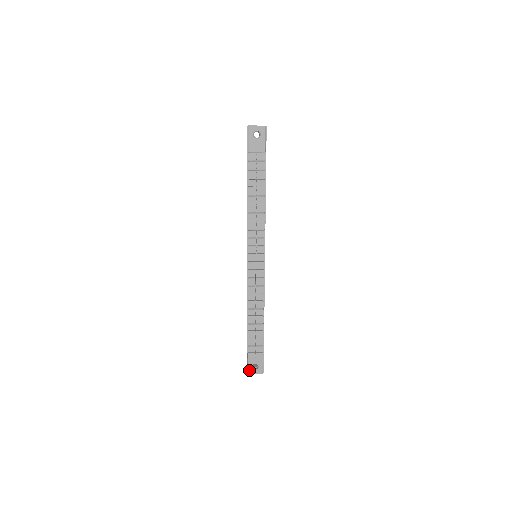
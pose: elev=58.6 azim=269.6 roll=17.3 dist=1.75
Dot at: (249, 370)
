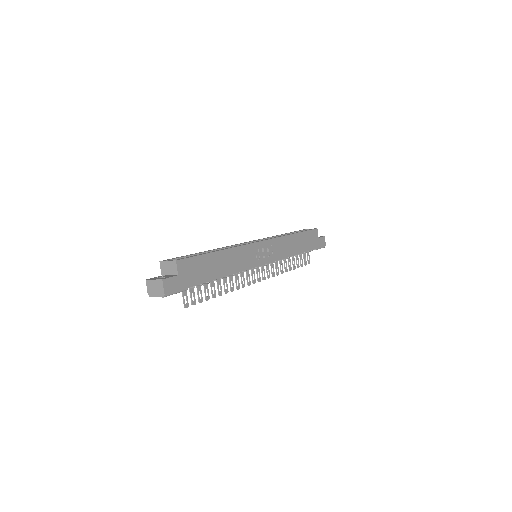
Dot at: occluded
